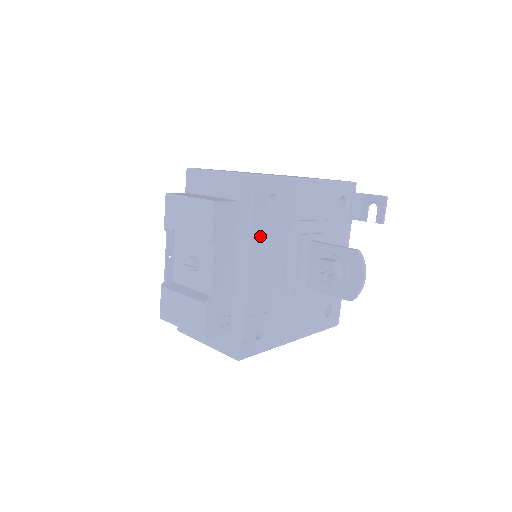
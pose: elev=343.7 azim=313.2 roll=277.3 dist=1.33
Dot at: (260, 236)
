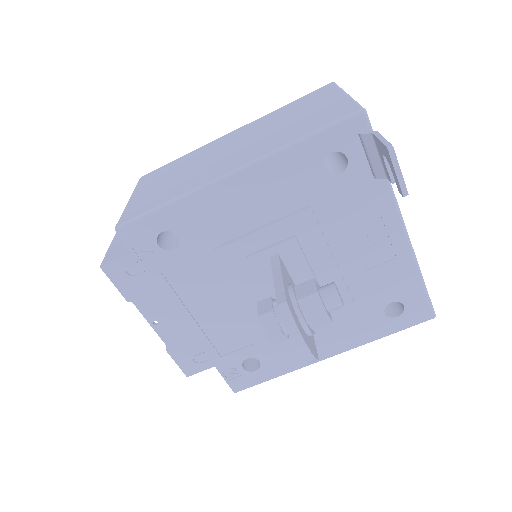
Dot at: (177, 282)
